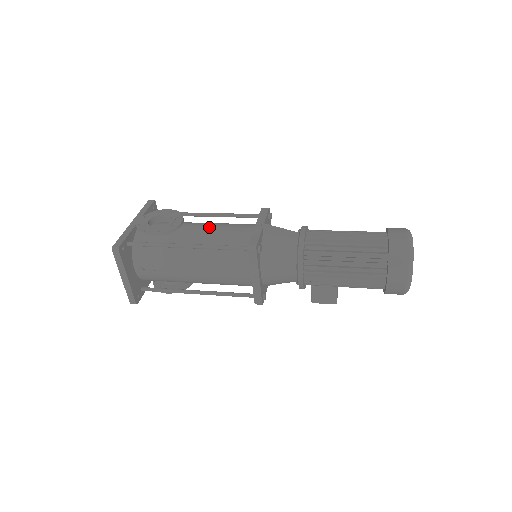
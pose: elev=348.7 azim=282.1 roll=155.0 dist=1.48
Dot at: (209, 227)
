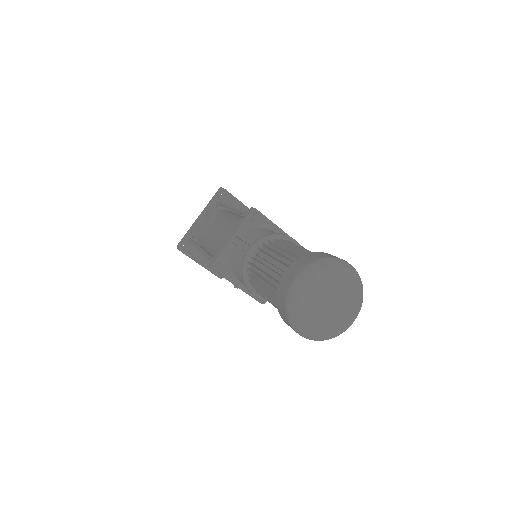
Dot at: (220, 229)
